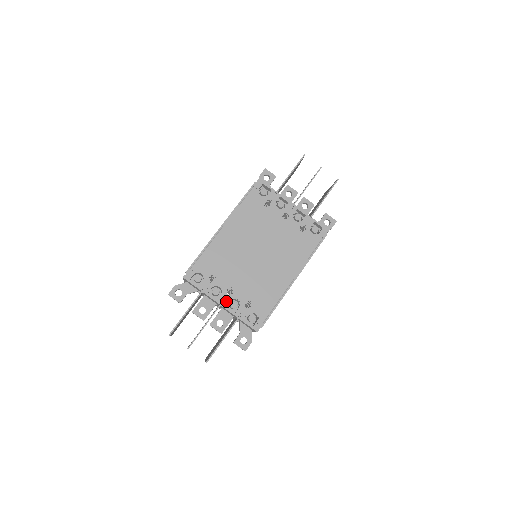
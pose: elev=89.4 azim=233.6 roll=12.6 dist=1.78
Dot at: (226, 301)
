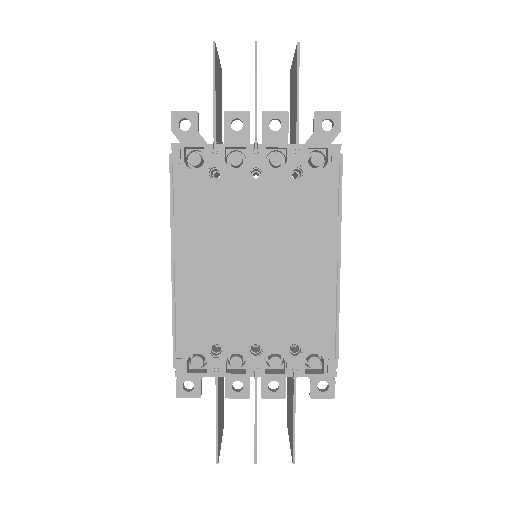
Dot at: (260, 366)
